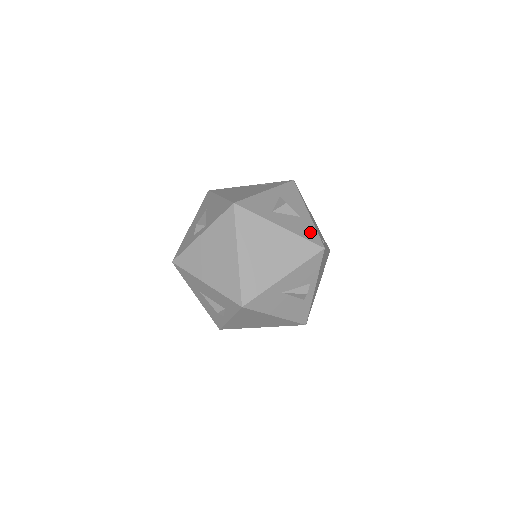
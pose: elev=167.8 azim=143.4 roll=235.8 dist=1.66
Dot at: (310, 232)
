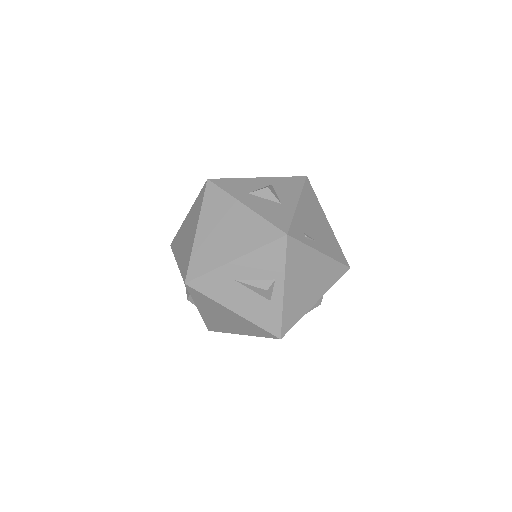
Dot at: (281, 218)
